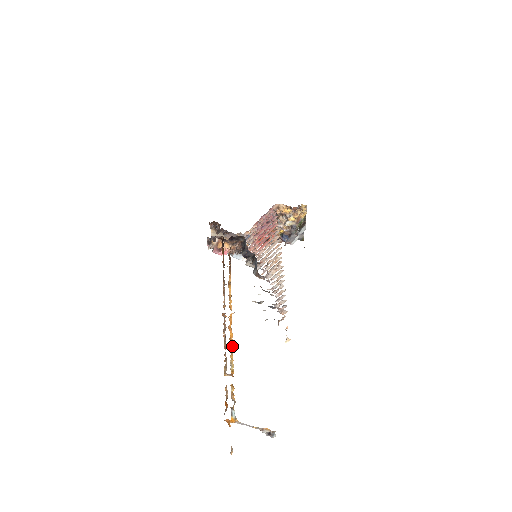
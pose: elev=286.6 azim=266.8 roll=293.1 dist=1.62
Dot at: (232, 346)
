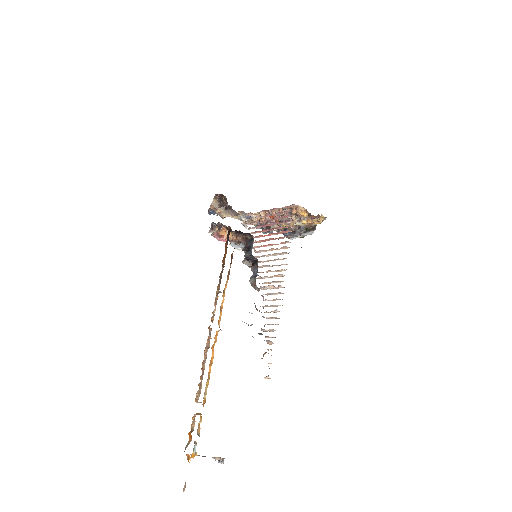
Dot at: occluded
